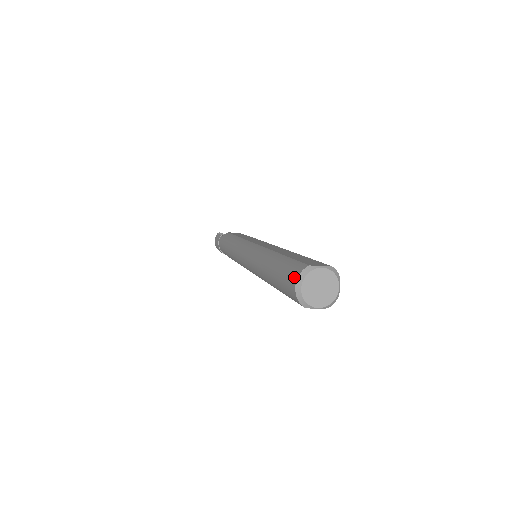
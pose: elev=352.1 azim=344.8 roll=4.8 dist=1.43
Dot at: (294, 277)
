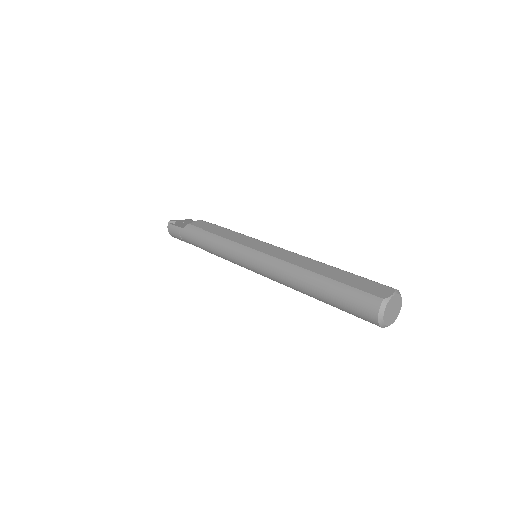
Dot at: (372, 311)
